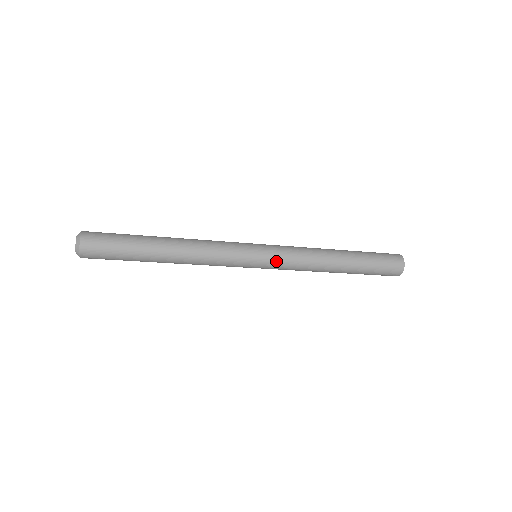
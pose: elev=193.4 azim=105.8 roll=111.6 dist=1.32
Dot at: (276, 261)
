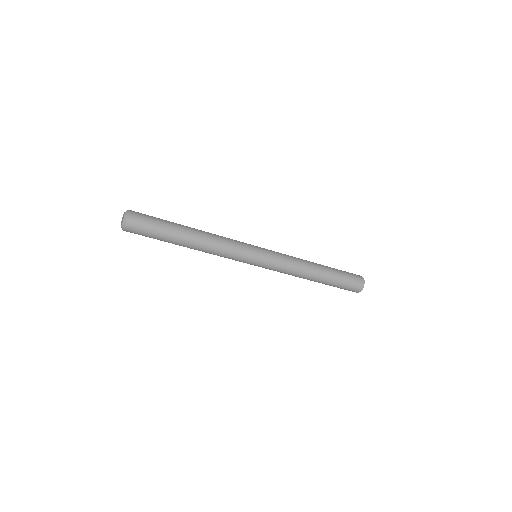
Dot at: (272, 258)
